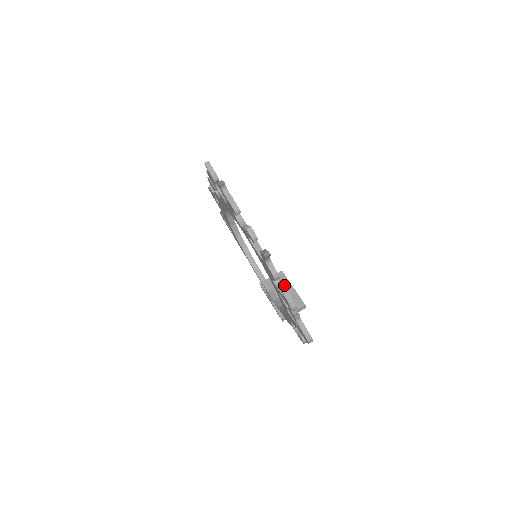
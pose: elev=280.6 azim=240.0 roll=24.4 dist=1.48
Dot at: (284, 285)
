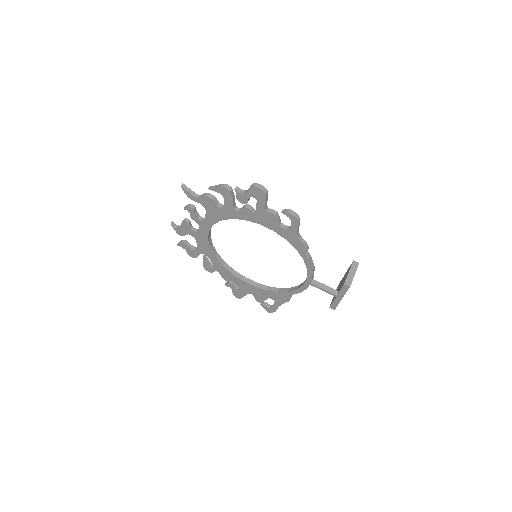
Dot at: (340, 283)
